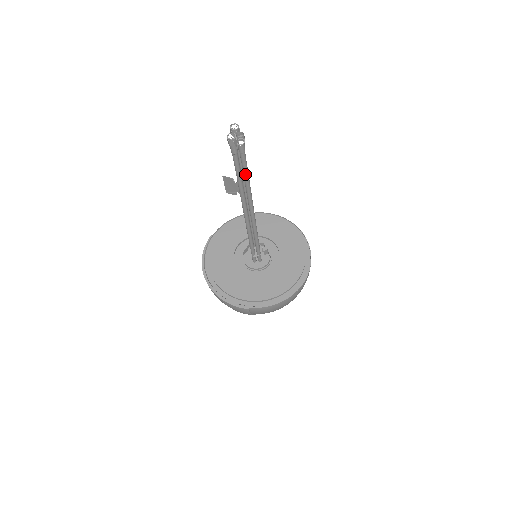
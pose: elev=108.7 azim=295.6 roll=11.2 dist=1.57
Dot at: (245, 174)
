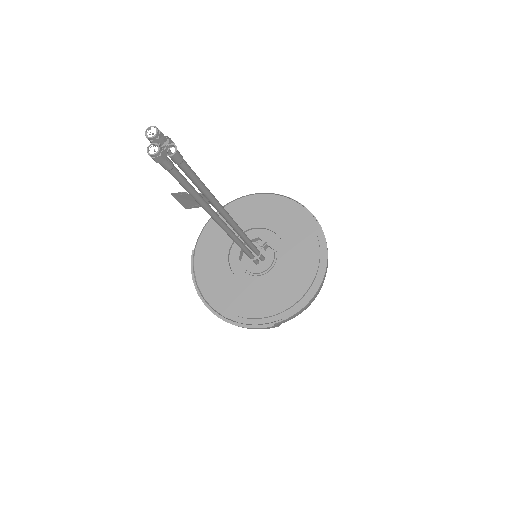
Dot at: (198, 185)
